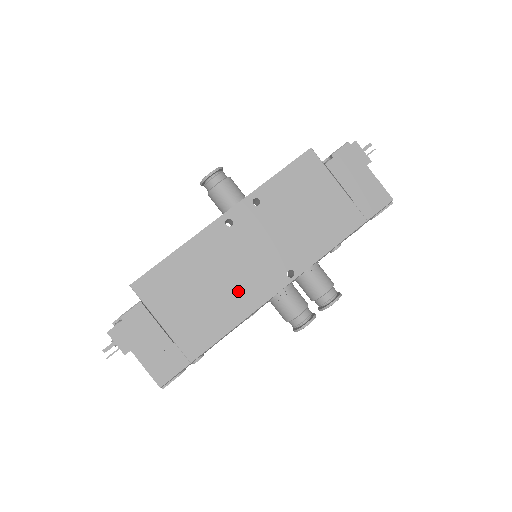
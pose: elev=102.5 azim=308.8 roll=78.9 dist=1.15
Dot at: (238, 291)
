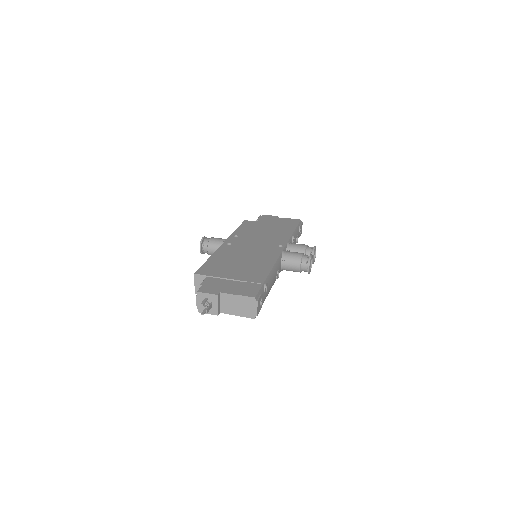
Dot at: (260, 258)
